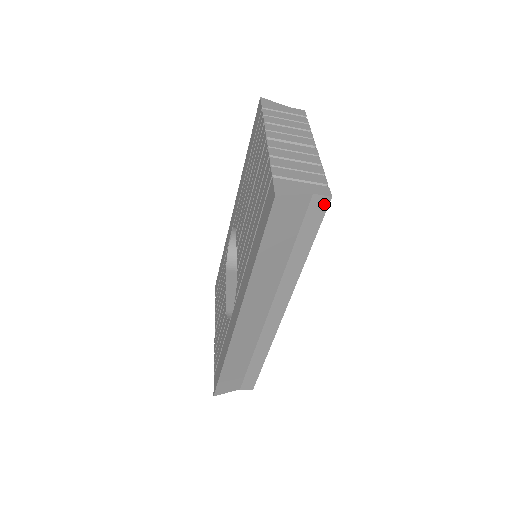
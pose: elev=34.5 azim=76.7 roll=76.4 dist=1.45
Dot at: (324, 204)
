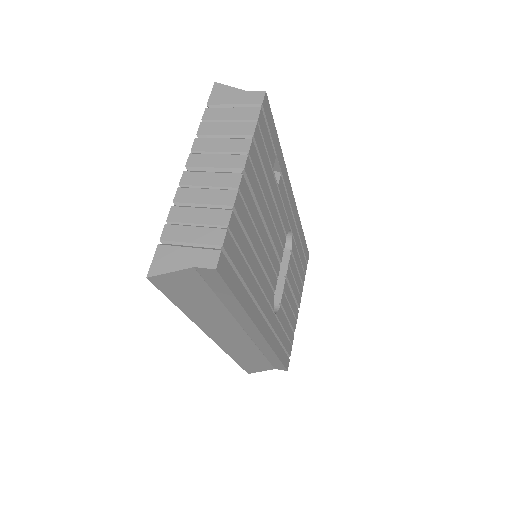
Dot at: (214, 274)
